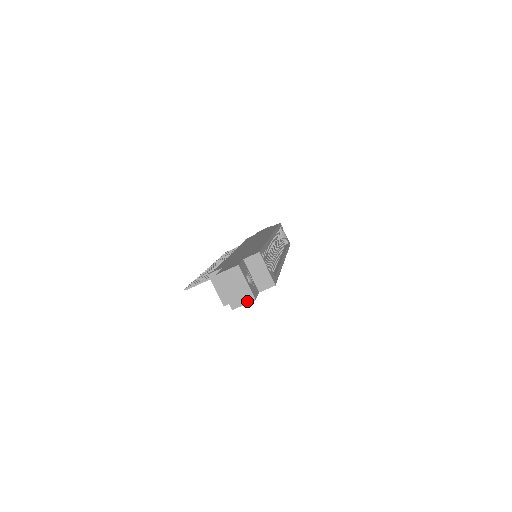
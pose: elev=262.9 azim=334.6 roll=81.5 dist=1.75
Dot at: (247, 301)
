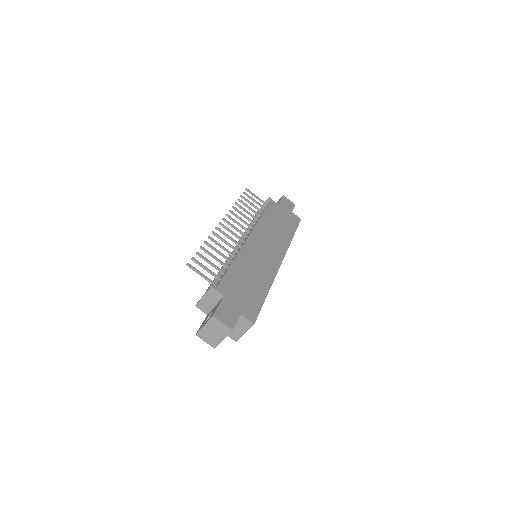
Dot at: (210, 343)
